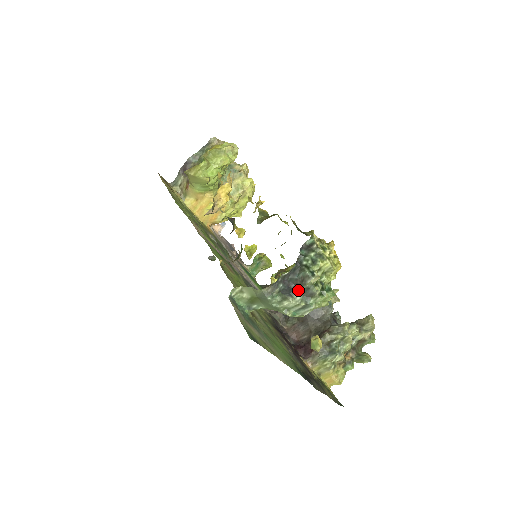
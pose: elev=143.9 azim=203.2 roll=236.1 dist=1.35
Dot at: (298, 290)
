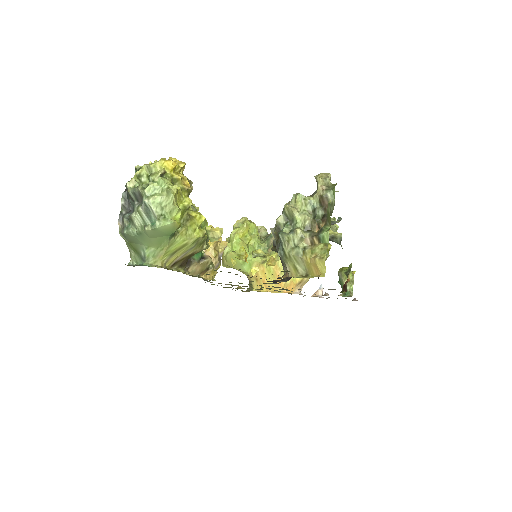
Dot at: (134, 204)
